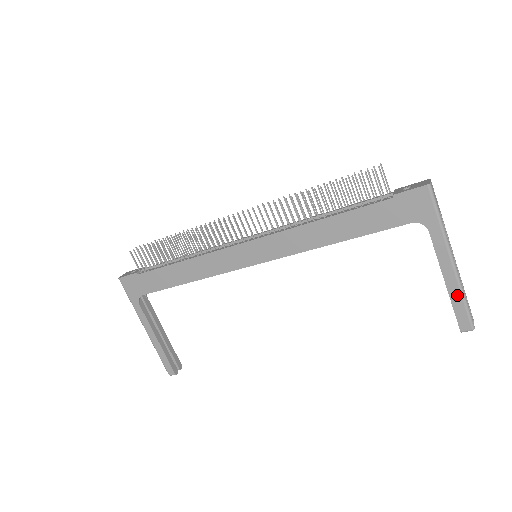
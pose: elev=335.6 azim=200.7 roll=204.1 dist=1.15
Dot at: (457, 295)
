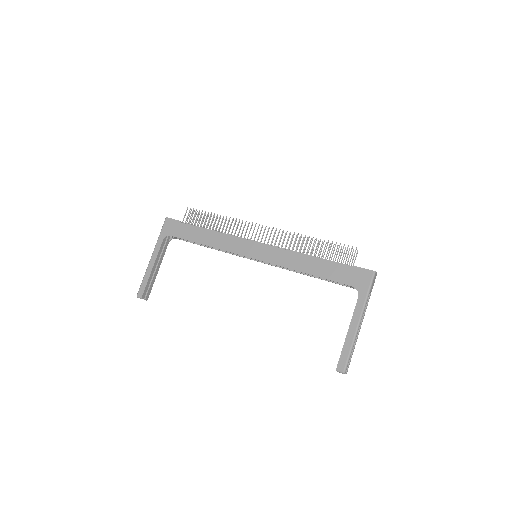
Dot at: (349, 344)
